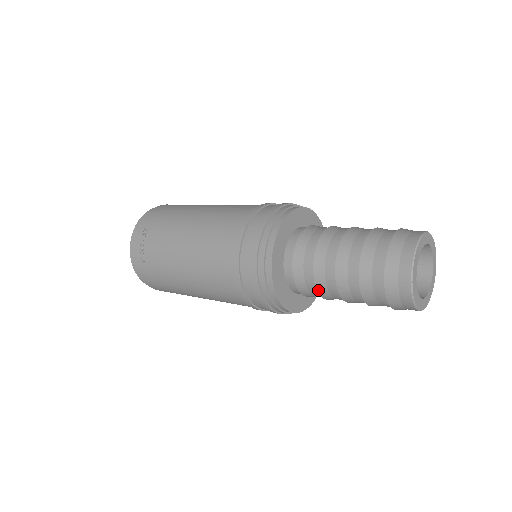
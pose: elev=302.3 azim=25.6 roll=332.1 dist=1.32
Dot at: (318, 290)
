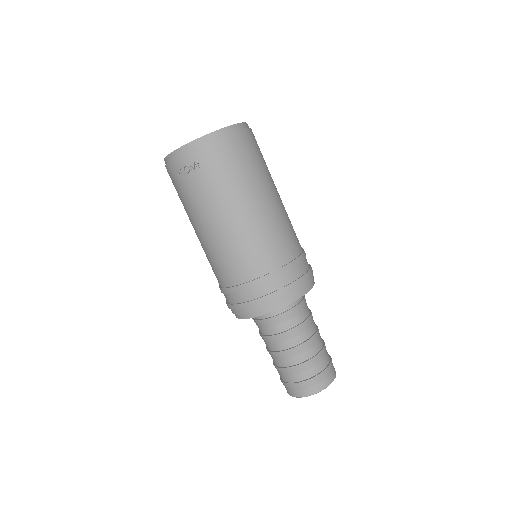
Dot at: (261, 335)
